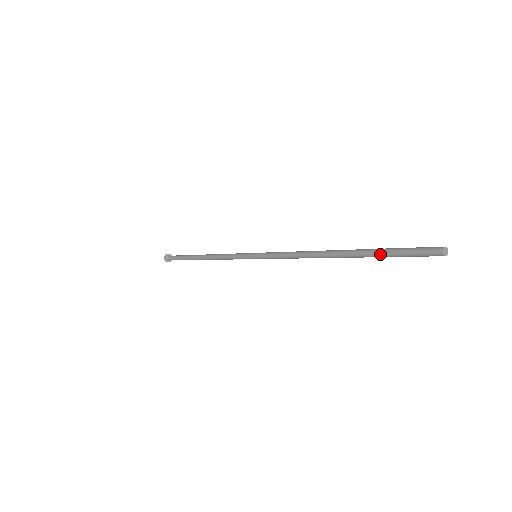
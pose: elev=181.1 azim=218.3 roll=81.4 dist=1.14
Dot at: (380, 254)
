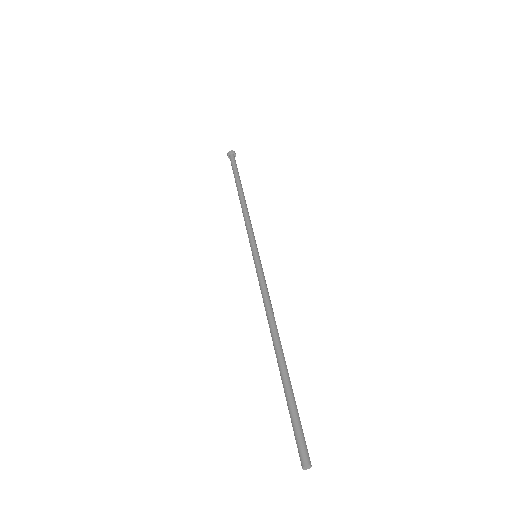
Dot at: (287, 401)
